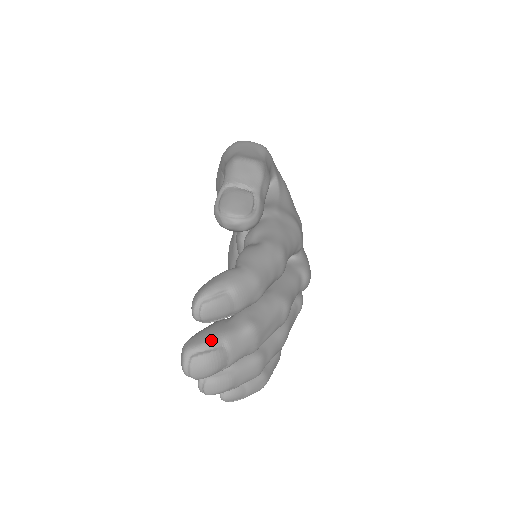
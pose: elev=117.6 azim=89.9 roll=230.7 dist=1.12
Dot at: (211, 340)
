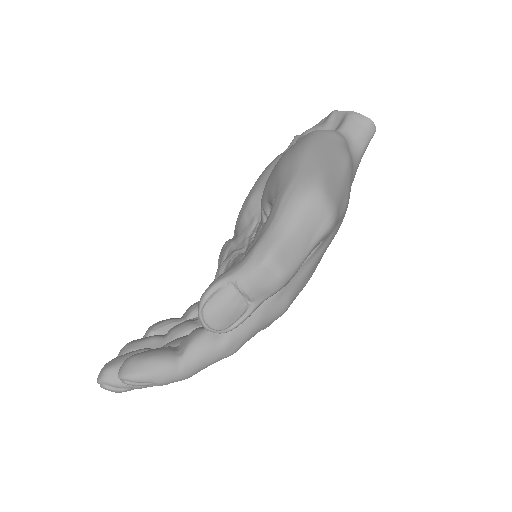
Dot at: (125, 385)
